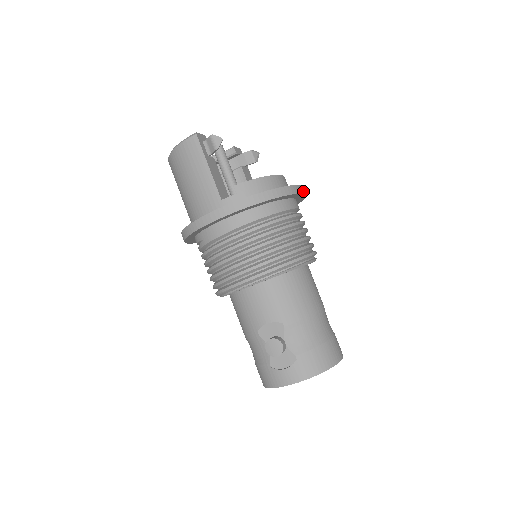
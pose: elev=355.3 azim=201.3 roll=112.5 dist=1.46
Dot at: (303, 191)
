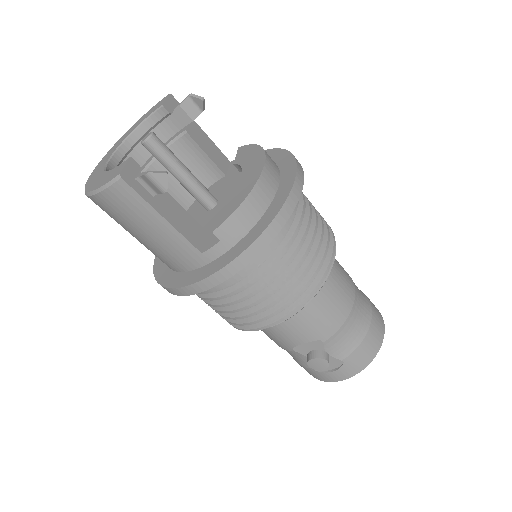
Dot at: (301, 175)
